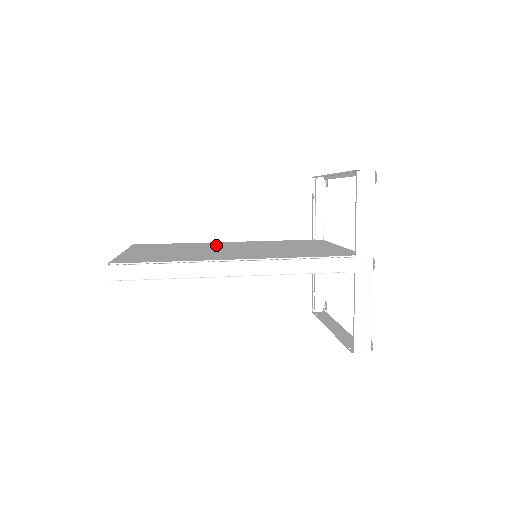
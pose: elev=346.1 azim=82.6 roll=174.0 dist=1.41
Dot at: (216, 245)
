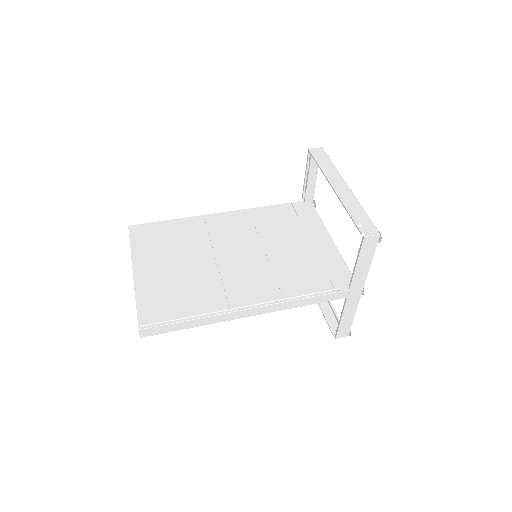
Dot at: (214, 233)
